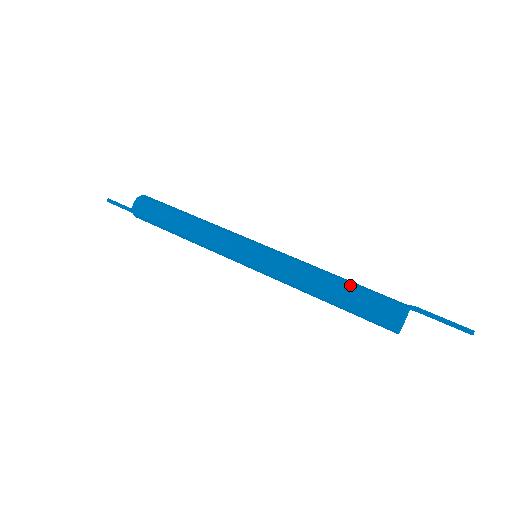
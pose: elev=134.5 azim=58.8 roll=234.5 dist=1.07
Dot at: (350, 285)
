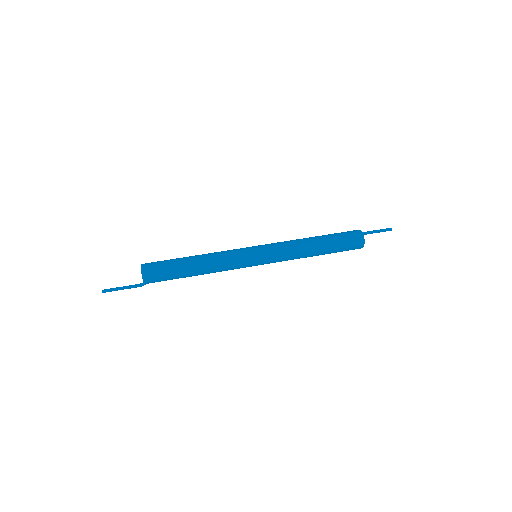
Dot at: (323, 235)
